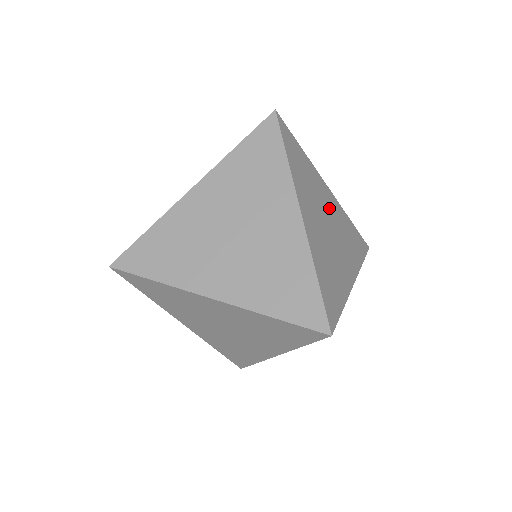
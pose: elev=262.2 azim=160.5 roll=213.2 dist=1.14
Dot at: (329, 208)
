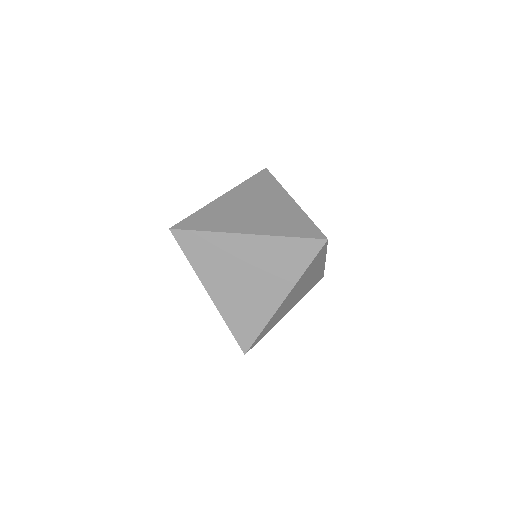
Dot at: (312, 277)
